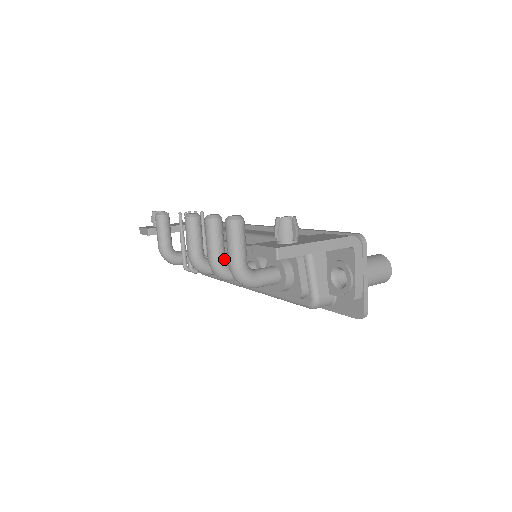
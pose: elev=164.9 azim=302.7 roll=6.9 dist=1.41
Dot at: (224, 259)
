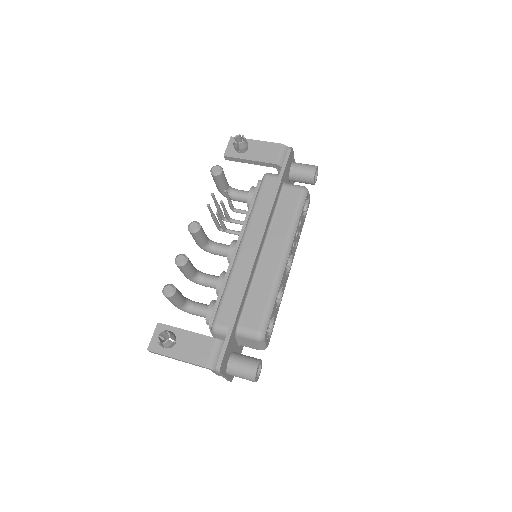
Dot at: (192, 278)
